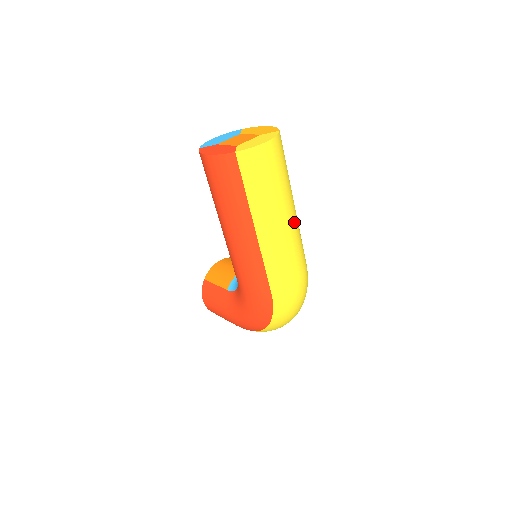
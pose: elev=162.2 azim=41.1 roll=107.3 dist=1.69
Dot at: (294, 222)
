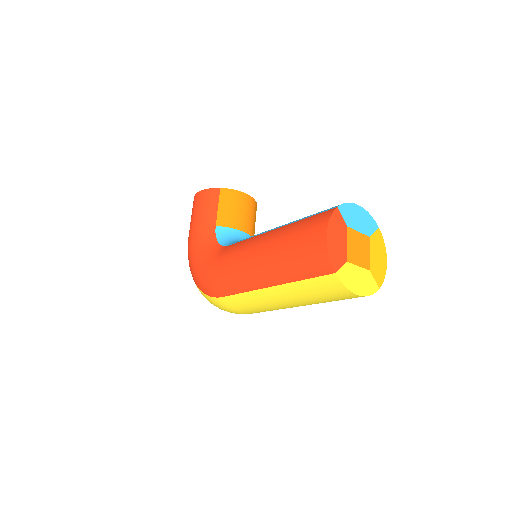
Dot at: occluded
